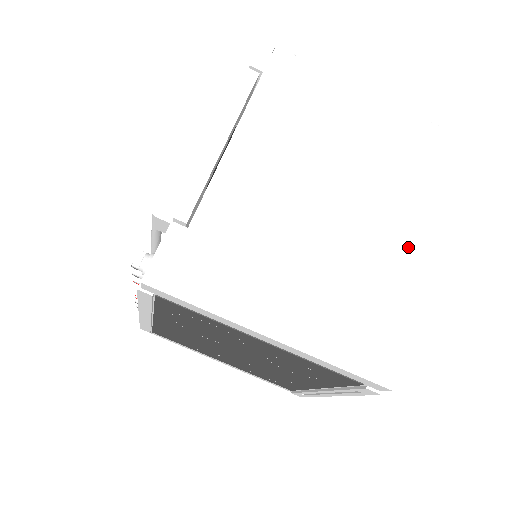
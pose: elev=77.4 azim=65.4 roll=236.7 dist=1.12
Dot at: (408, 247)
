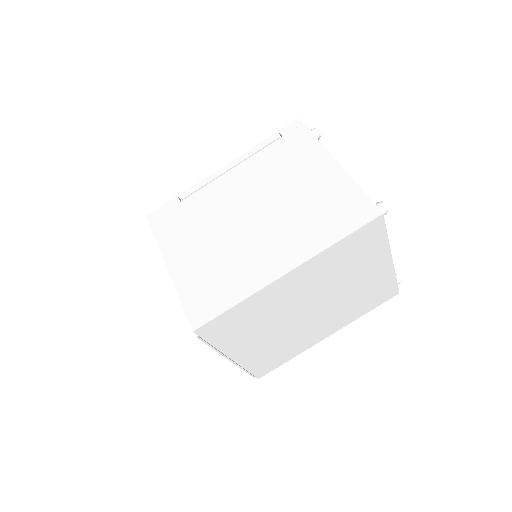
Dot at: (275, 267)
